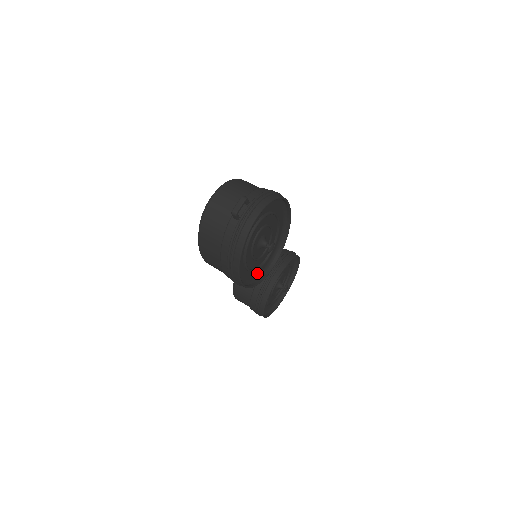
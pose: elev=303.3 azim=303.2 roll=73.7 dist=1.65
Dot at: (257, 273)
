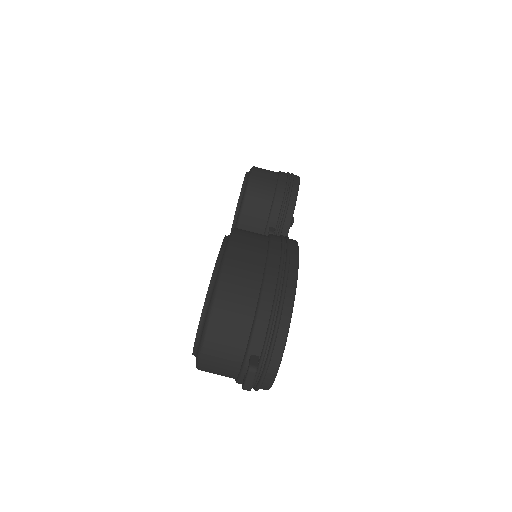
Dot at: occluded
